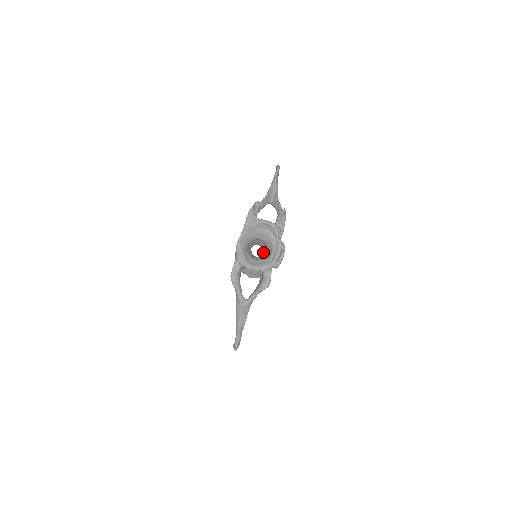
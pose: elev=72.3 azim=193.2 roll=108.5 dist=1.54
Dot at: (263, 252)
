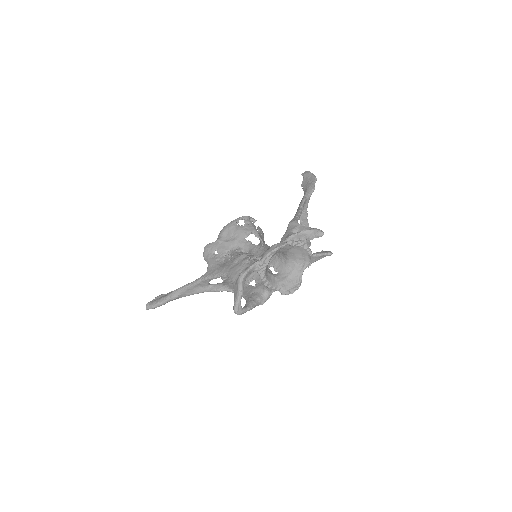
Dot at: (270, 262)
